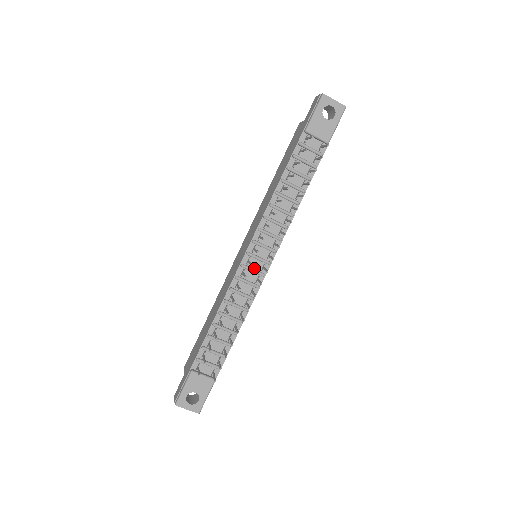
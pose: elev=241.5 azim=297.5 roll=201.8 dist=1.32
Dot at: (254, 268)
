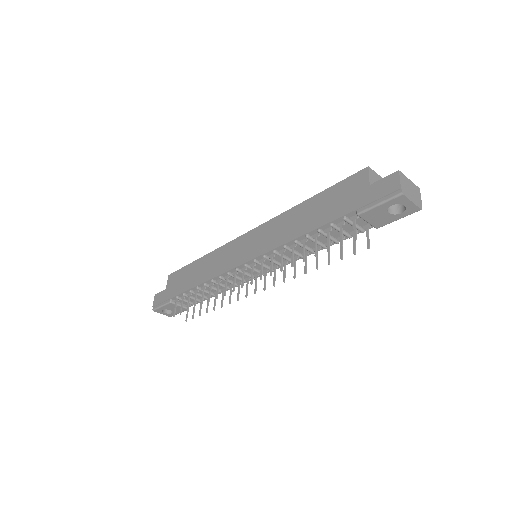
Dot at: (248, 272)
